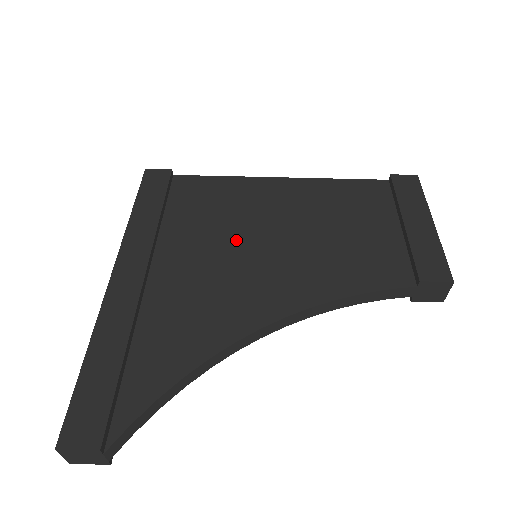
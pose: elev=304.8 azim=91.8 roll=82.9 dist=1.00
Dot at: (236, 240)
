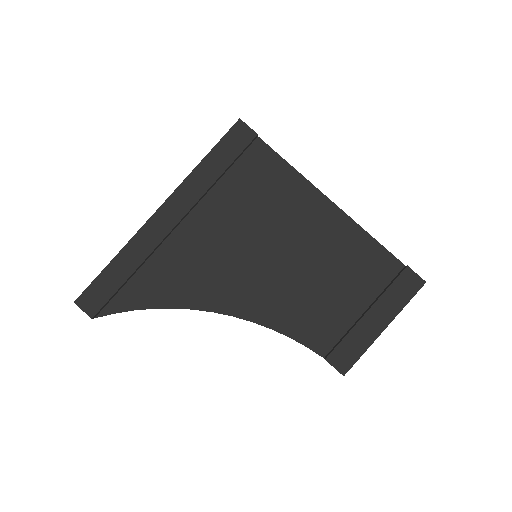
Dot at: (251, 237)
